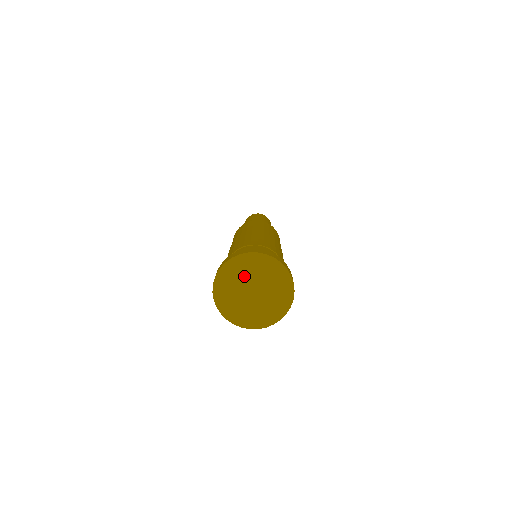
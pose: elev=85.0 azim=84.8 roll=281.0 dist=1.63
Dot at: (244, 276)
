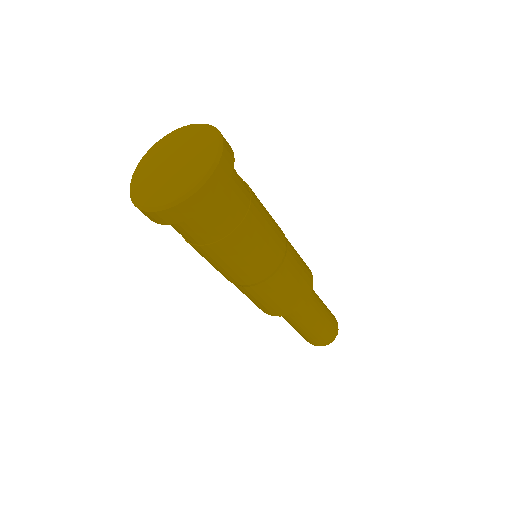
Dot at: (155, 164)
